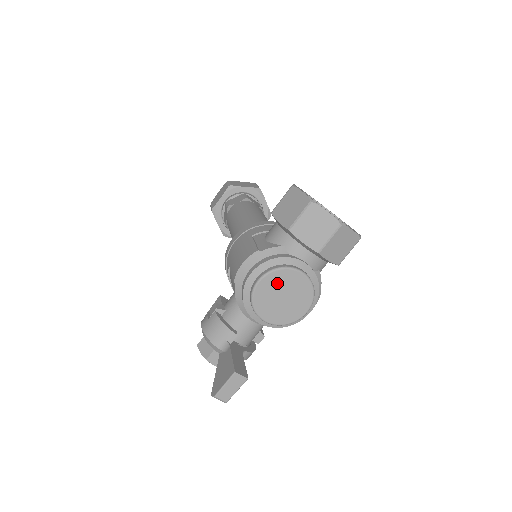
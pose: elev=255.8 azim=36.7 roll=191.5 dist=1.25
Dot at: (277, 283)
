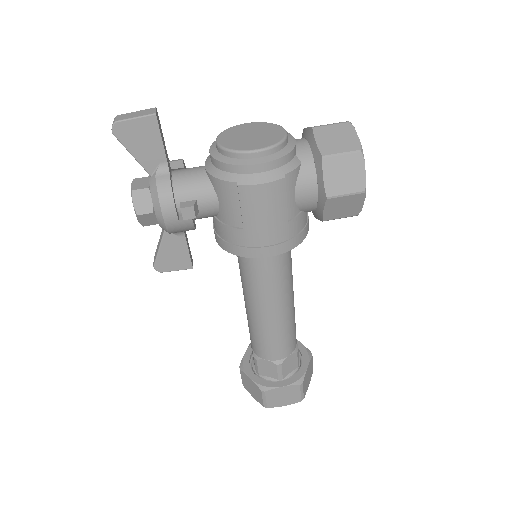
Dot at: (258, 128)
